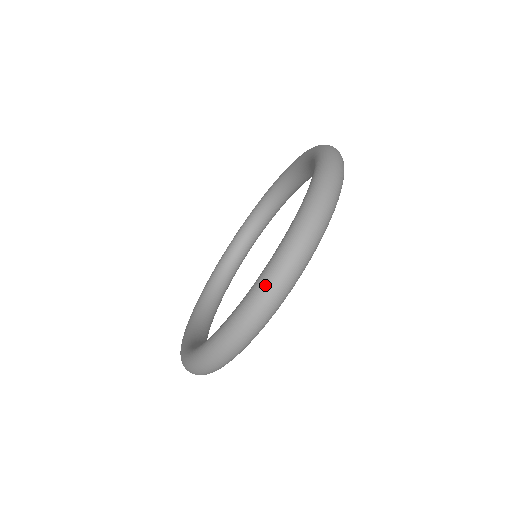
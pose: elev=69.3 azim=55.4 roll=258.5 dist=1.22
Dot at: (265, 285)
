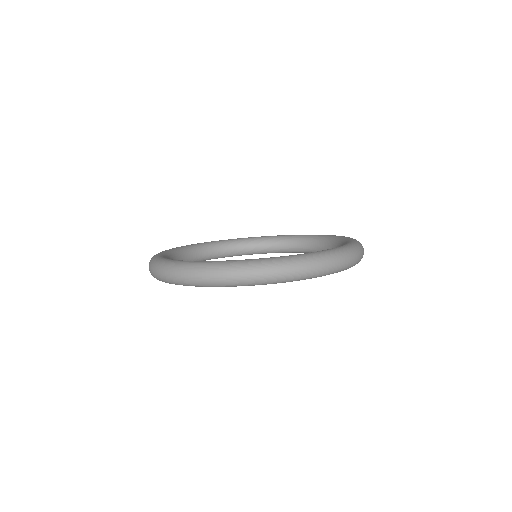
Dot at: (279, 263)
